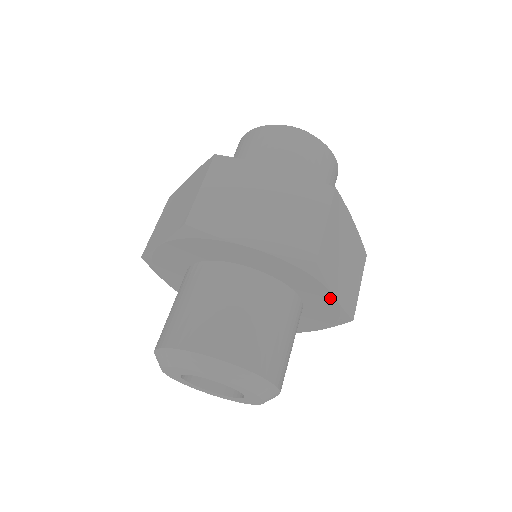
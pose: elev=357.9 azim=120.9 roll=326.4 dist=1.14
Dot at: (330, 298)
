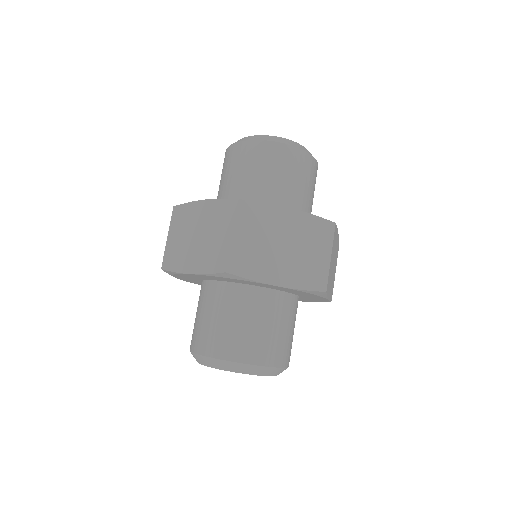
Dot at: occluded
